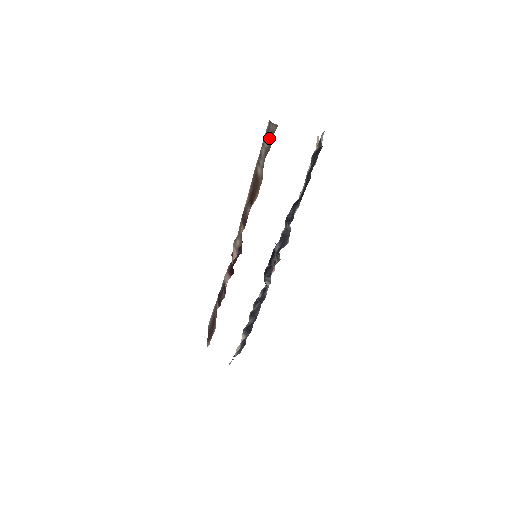
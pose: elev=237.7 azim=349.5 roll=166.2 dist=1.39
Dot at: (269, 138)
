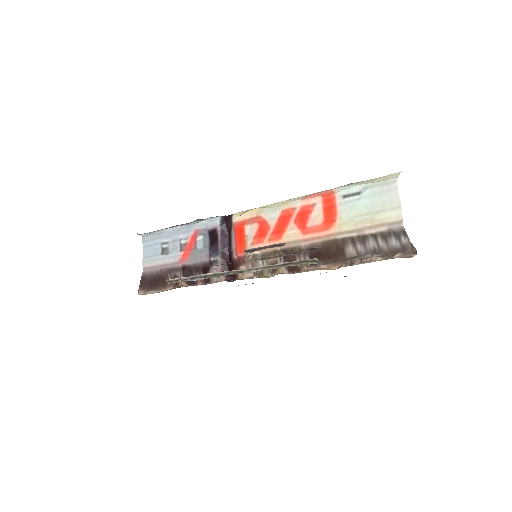
Dot at: (393, 246)
